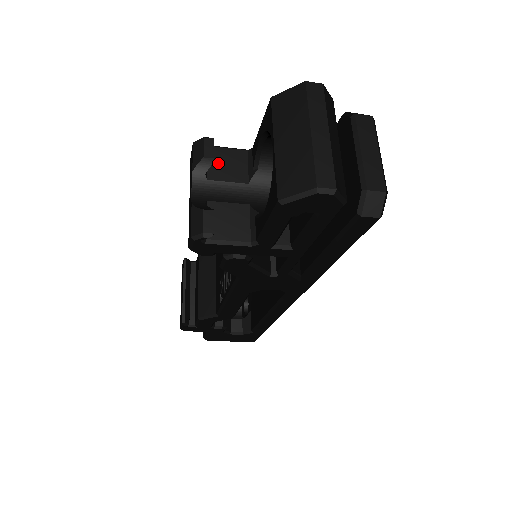
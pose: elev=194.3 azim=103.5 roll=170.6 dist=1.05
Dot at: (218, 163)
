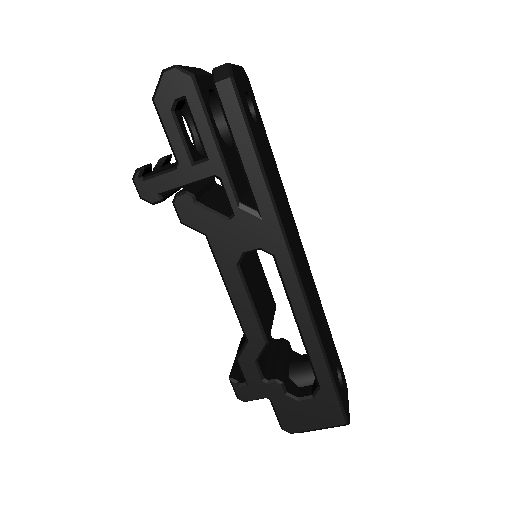
Dot at: (174, 163)
